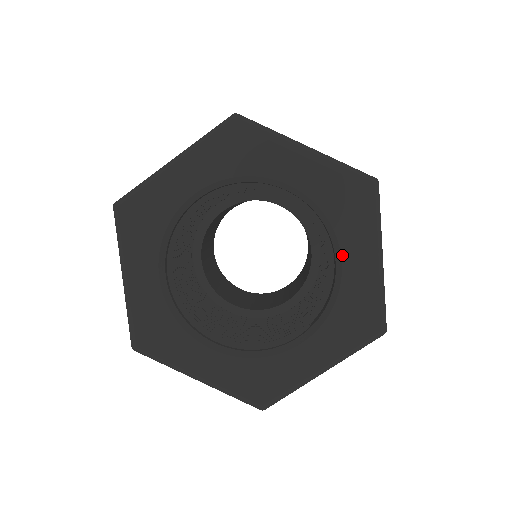
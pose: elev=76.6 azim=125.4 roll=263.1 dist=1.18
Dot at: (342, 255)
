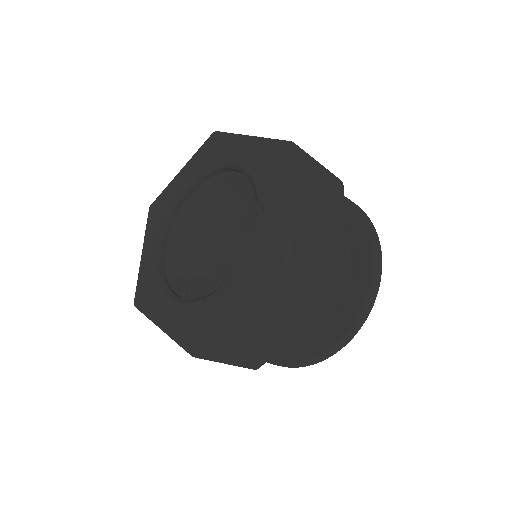
Dot at: (230, 162)
